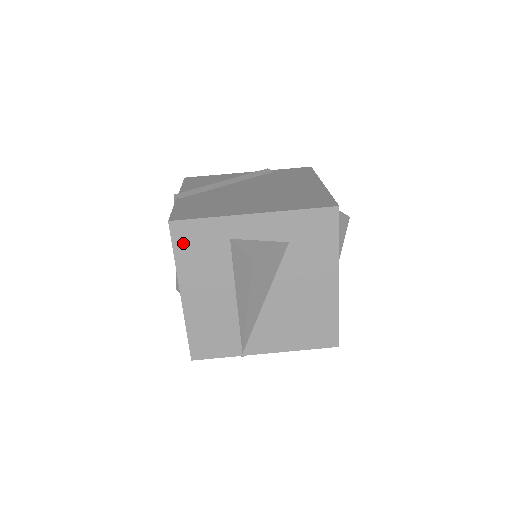
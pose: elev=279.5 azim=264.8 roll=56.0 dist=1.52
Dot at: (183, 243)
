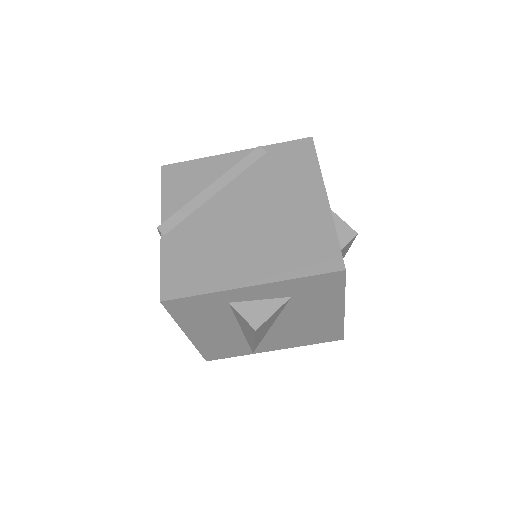
Dot at: (180, 311)
